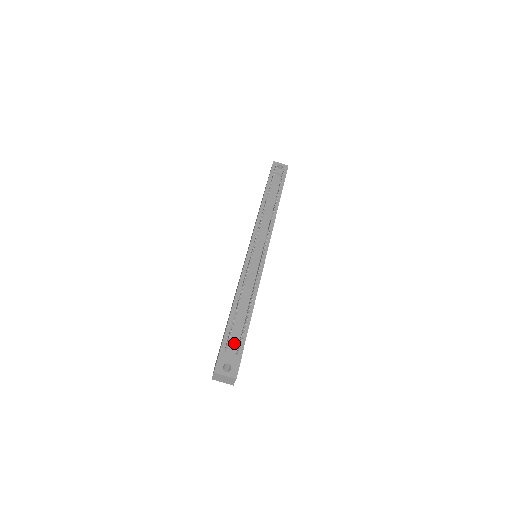
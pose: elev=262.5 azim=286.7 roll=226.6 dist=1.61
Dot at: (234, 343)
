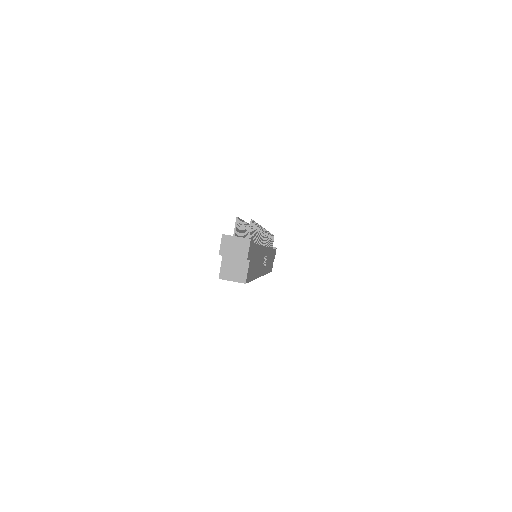
Dot at: occluded
